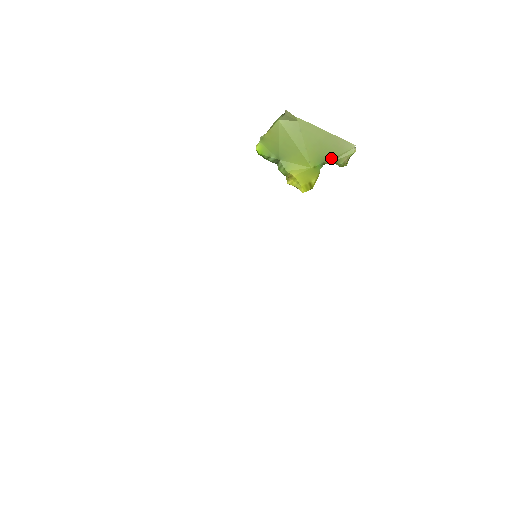
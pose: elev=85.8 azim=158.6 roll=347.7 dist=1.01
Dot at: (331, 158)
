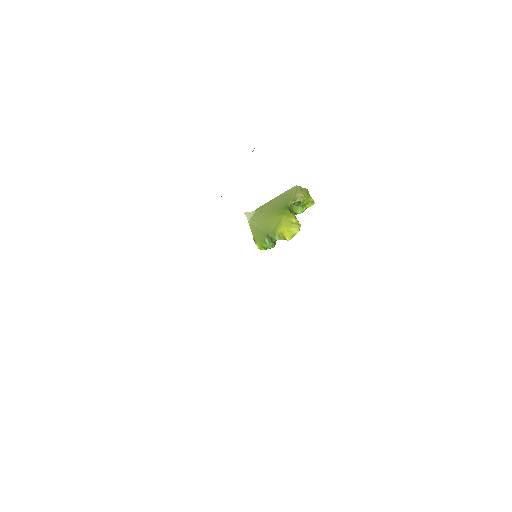
Dot at: (289, 202)
